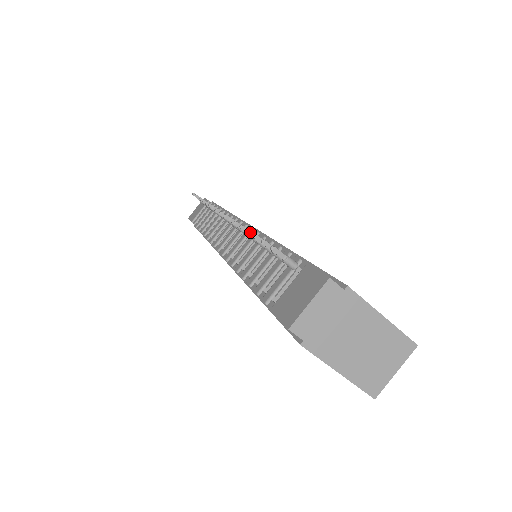
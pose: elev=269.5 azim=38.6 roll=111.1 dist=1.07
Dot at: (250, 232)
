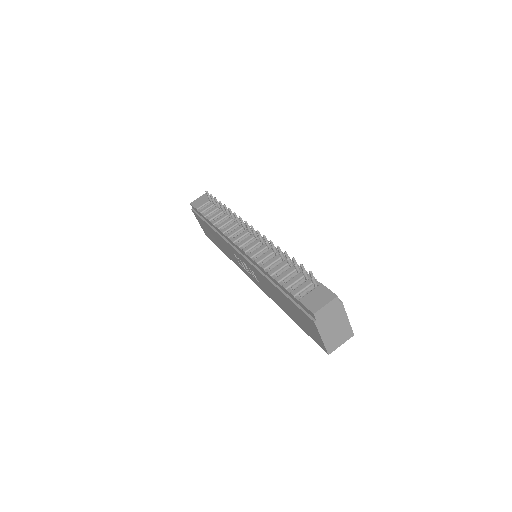
Dot at: (286, 253)
